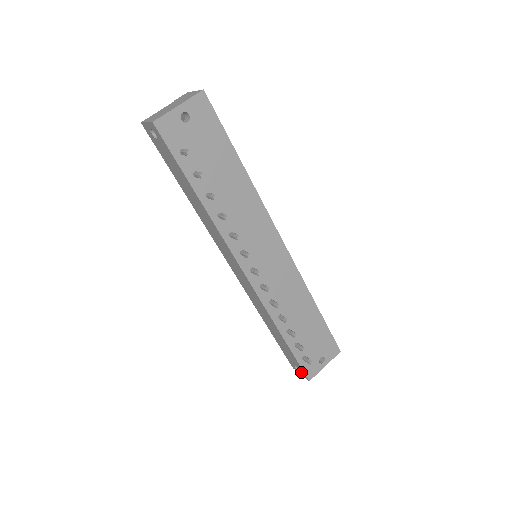
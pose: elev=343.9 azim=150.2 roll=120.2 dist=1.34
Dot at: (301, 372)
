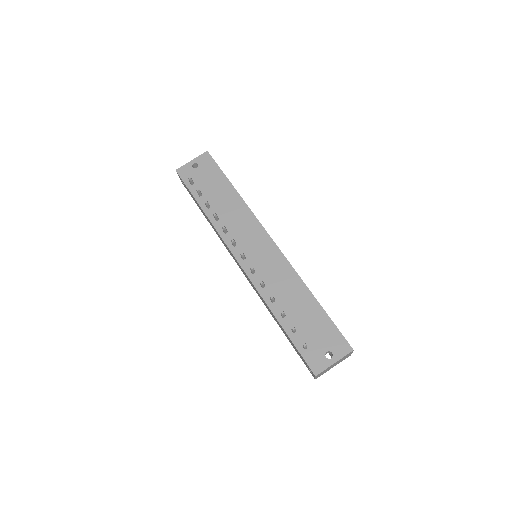
Dot at: occluded
